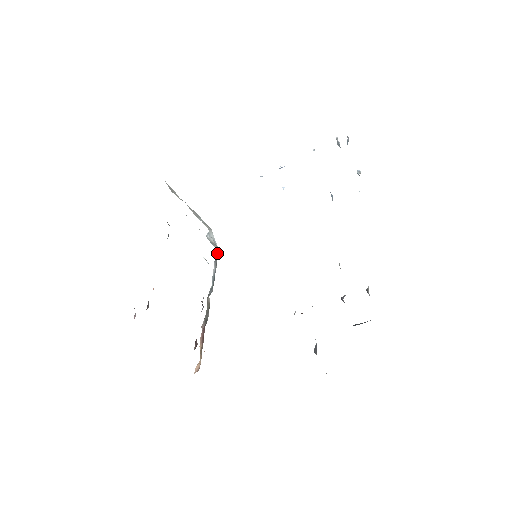
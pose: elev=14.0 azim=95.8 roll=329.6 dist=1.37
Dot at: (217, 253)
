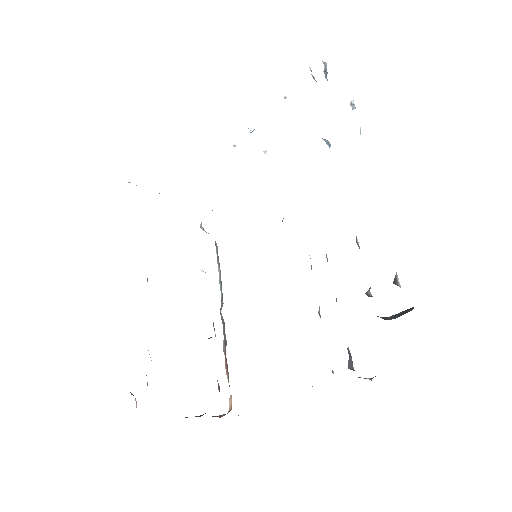
Dot at: (217, 249)
